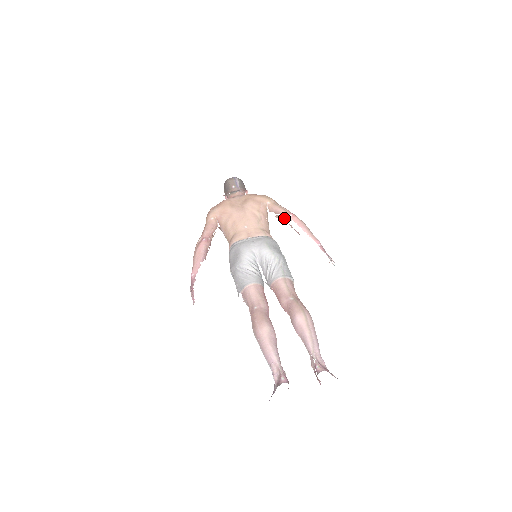
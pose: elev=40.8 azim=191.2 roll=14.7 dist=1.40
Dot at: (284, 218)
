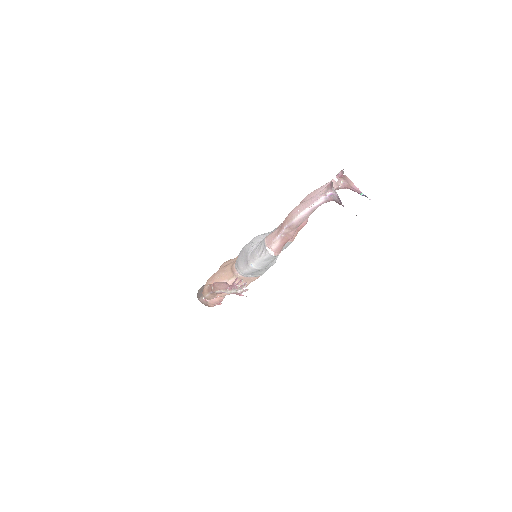
Dot at: occluded
